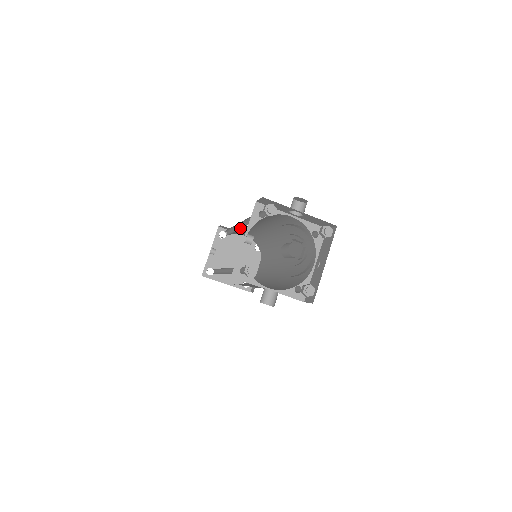
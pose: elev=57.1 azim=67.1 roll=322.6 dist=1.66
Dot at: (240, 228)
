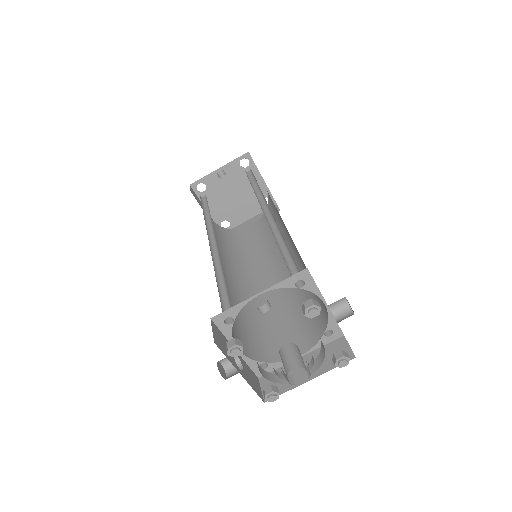
Dot at: (266, 212)
